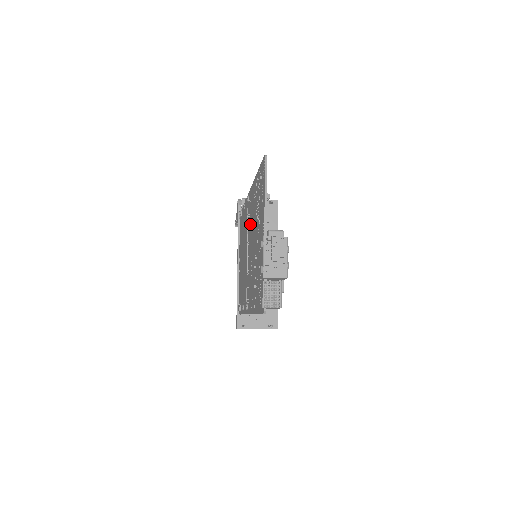
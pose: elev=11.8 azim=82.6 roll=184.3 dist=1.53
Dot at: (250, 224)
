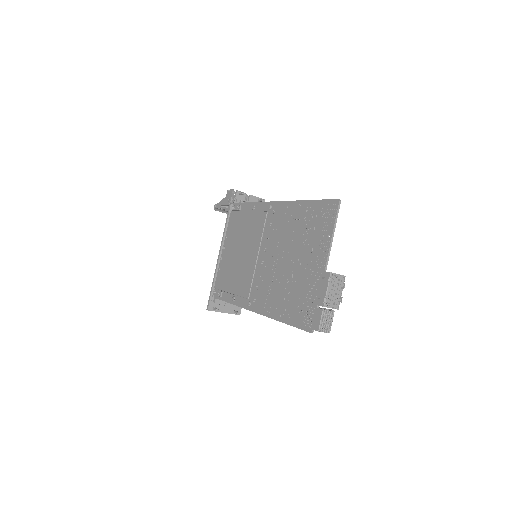
Dot at: (273, 234)
